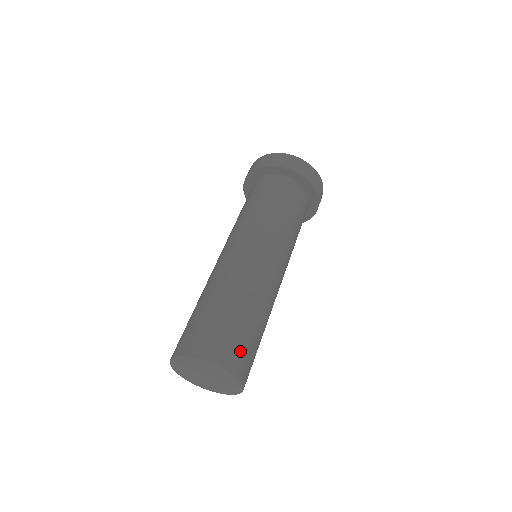
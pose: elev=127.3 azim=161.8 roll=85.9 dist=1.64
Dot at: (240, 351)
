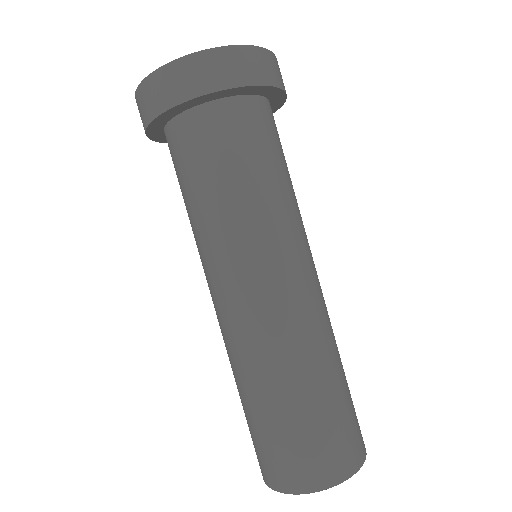
Dot at: occluded
